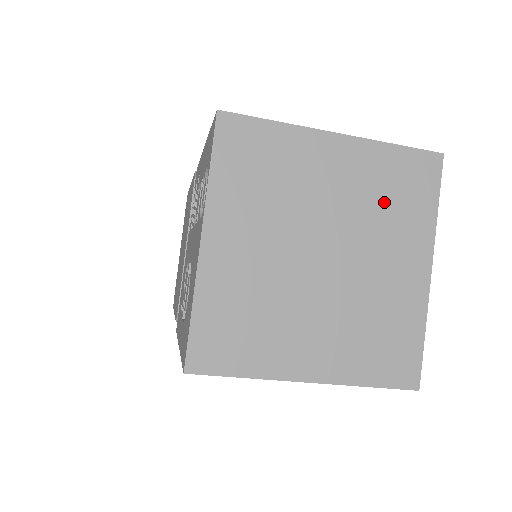
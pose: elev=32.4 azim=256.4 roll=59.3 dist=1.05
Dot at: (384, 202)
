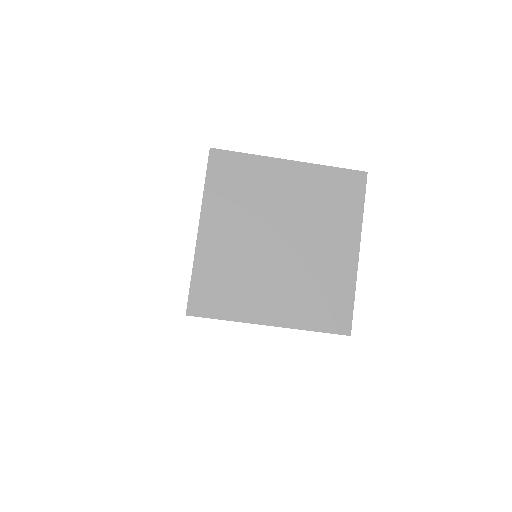
Dot at: (324, 205)
